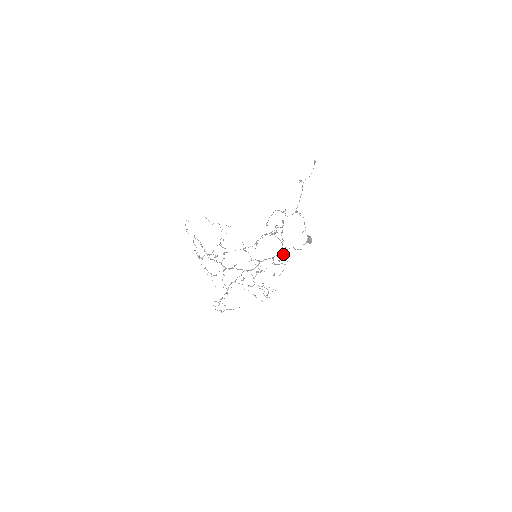
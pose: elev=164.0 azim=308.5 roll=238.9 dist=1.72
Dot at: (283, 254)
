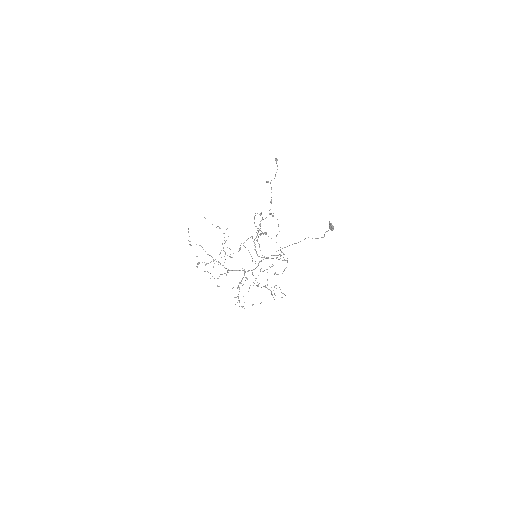
Dot at: (281, 252)
